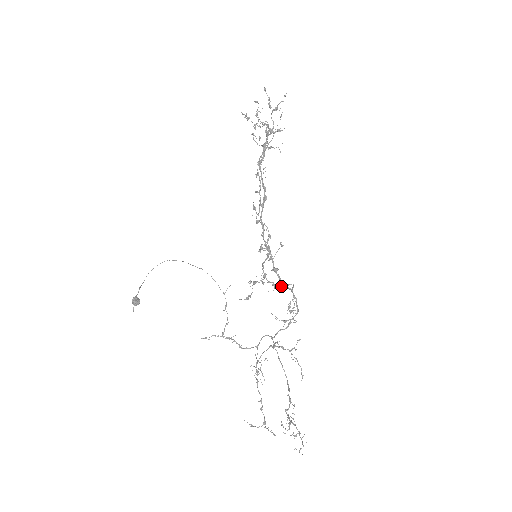
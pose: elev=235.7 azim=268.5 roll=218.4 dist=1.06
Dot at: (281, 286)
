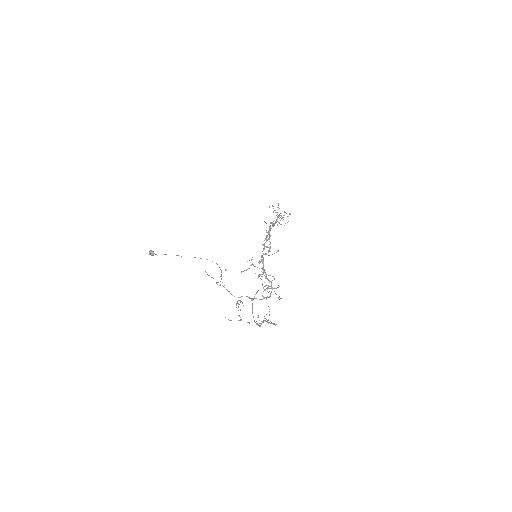
Dot at: (265, 278)
